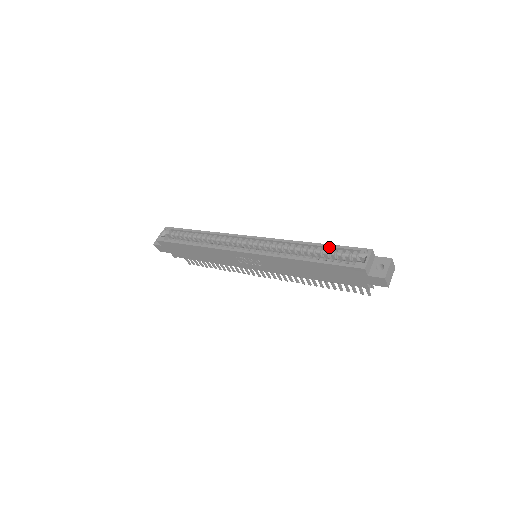
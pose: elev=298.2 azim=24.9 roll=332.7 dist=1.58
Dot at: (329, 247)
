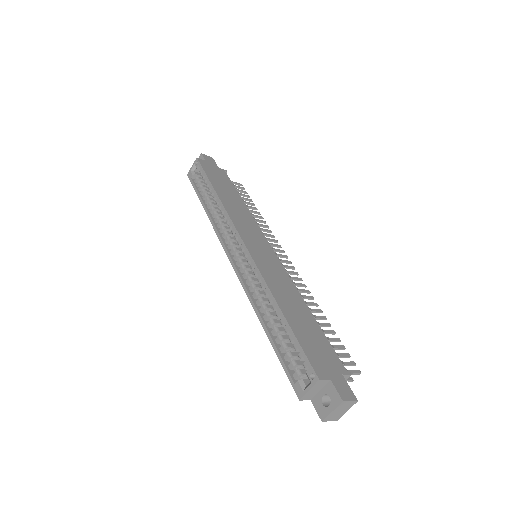
Dot at: (289, 330)
